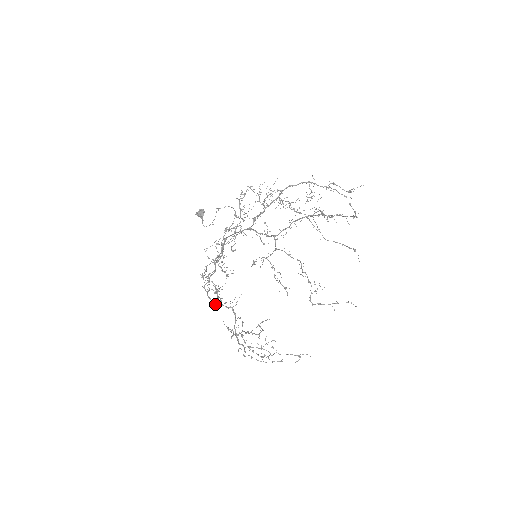
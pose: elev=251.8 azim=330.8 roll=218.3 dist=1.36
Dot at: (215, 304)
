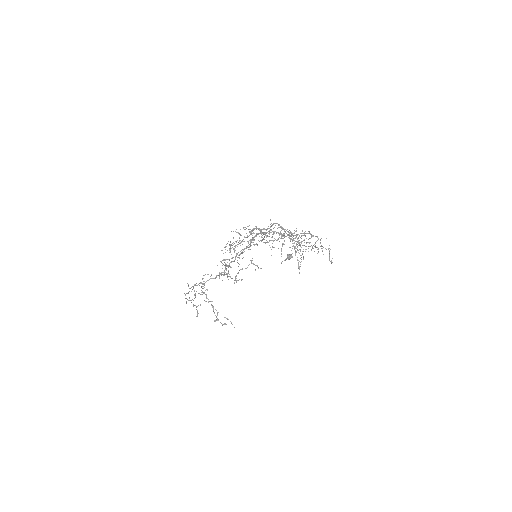
Dot at: occluded
